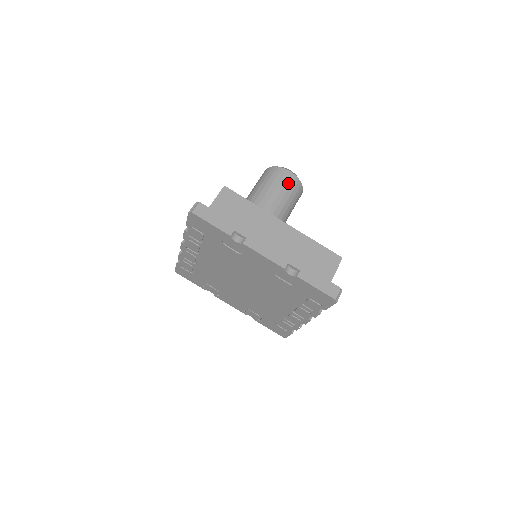
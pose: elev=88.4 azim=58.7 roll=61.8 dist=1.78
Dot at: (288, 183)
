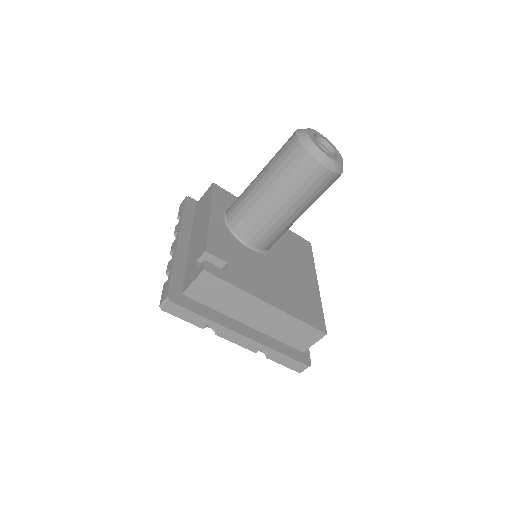
Dot at: (316, 183)
